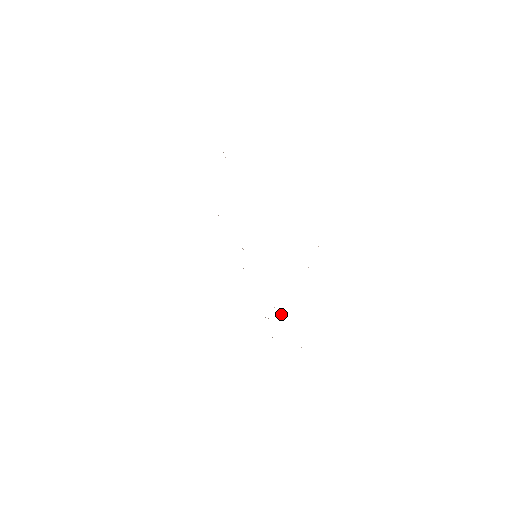
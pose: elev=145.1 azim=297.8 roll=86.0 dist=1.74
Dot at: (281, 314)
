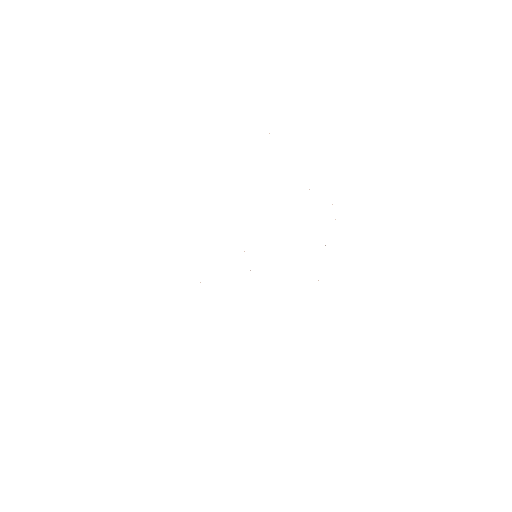
Dot at: occluded
